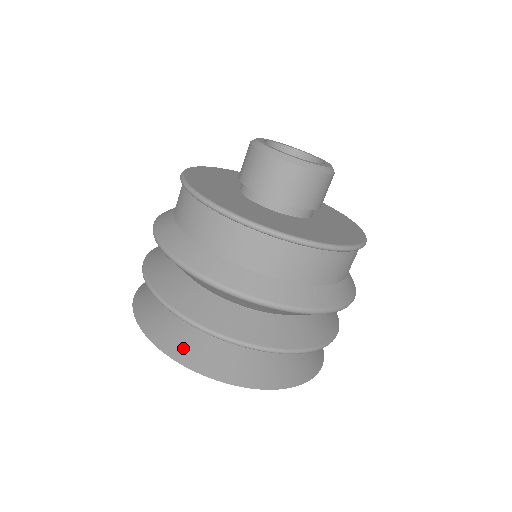
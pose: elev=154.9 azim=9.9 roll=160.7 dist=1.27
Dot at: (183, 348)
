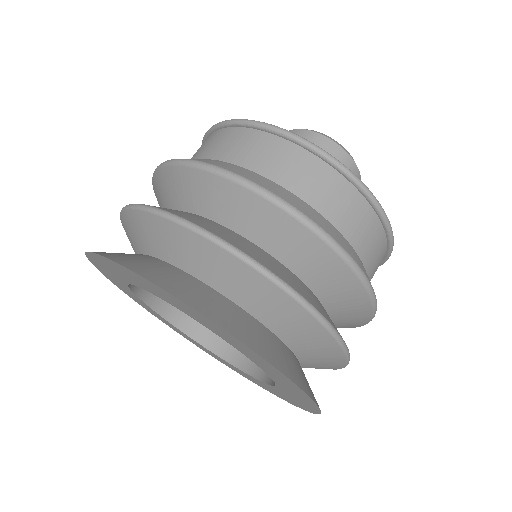
Dot at: (132, 260)
